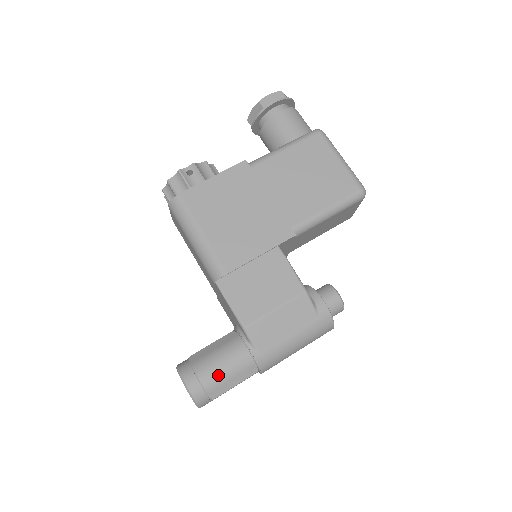
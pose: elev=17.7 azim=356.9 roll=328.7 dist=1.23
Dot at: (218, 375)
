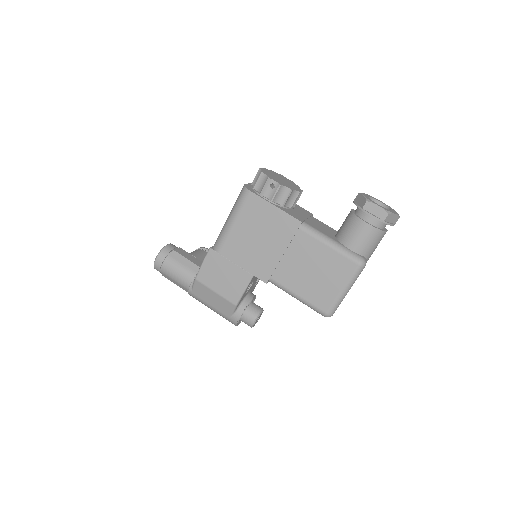
Dot at: (170, 274)
